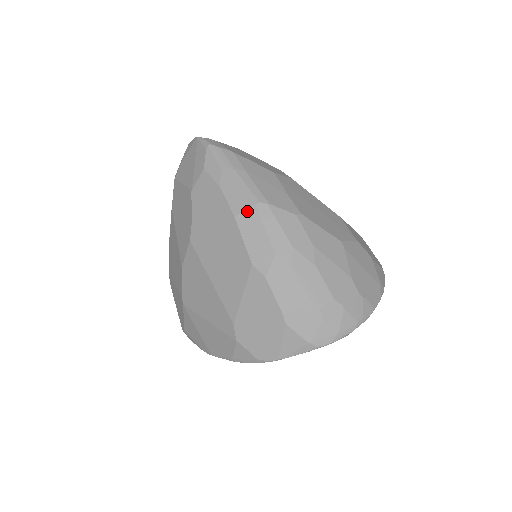
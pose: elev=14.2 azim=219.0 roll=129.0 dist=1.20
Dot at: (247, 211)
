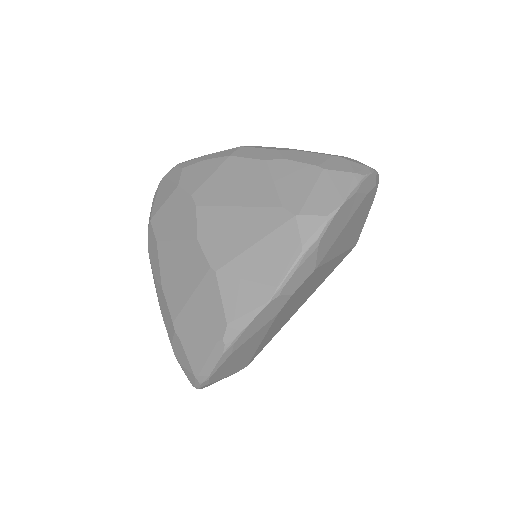
Dot at: (237, 150)
